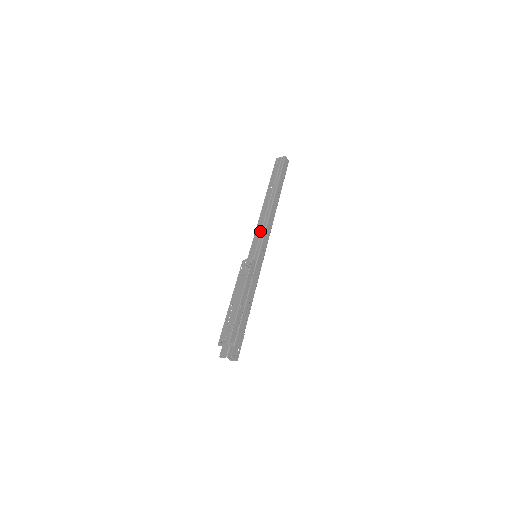
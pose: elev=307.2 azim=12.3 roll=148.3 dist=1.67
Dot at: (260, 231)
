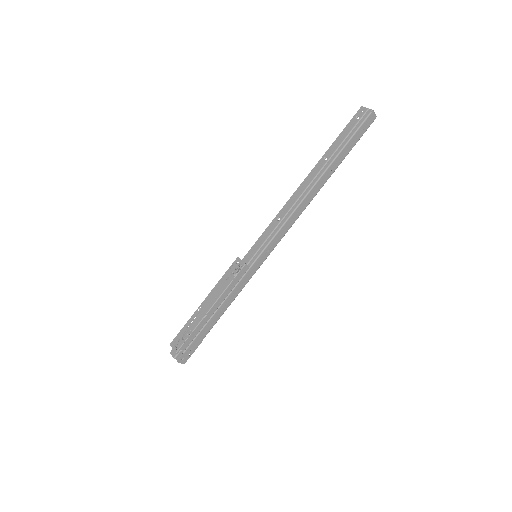
Dot at: (277, 224)
